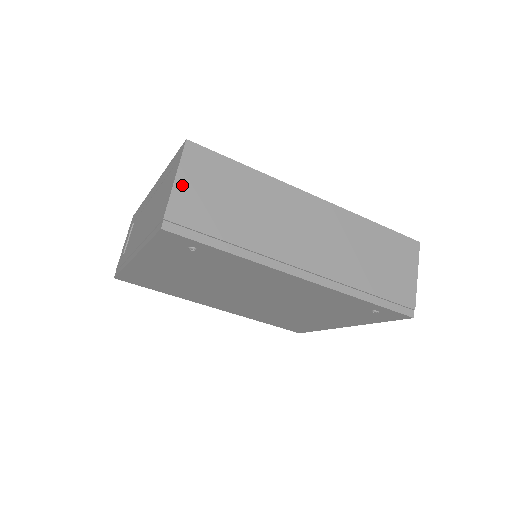
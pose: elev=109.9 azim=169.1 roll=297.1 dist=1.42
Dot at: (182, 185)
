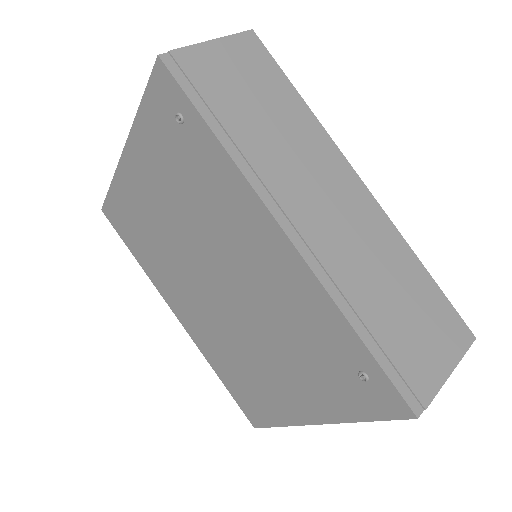
Dot at: (215, 49)
